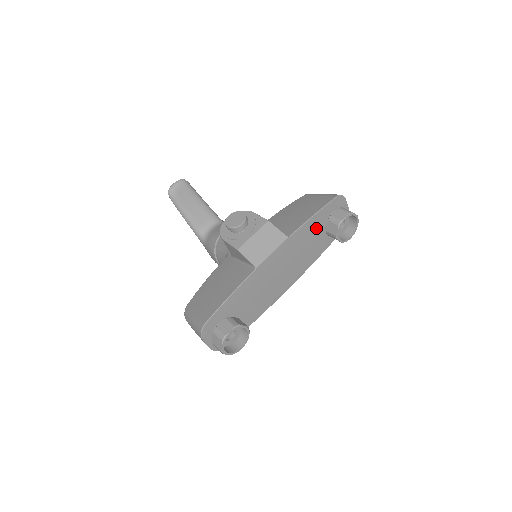
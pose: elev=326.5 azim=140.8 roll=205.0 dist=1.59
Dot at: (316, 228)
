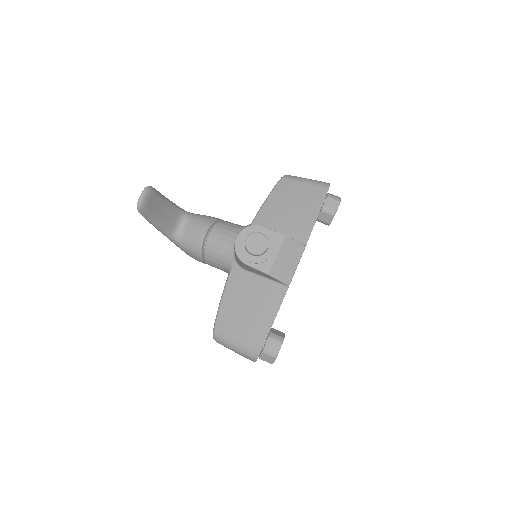
Dot at: occluded
